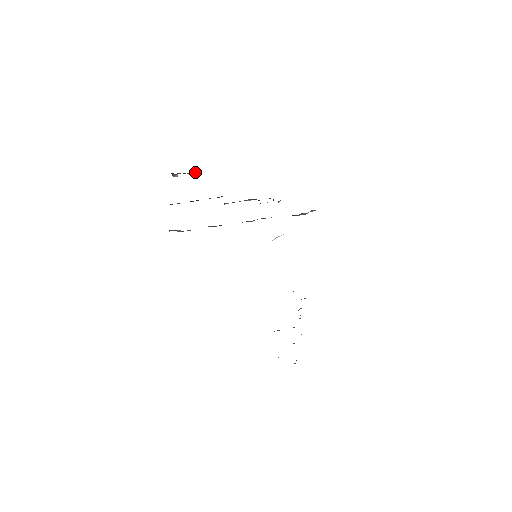
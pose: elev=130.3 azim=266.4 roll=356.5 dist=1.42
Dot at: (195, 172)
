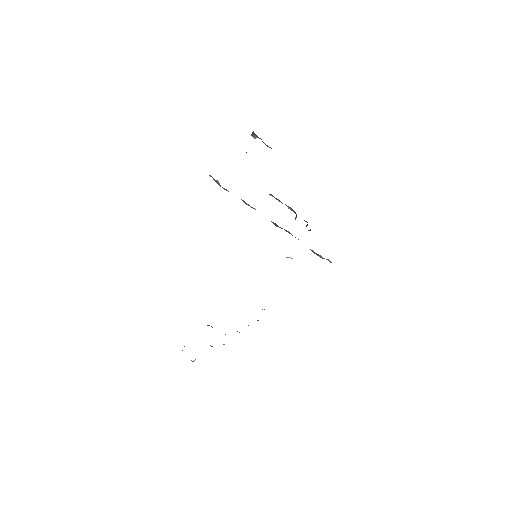
Dot at: occluded
